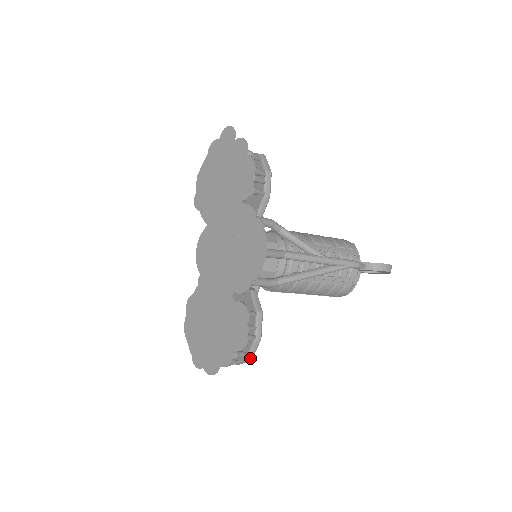
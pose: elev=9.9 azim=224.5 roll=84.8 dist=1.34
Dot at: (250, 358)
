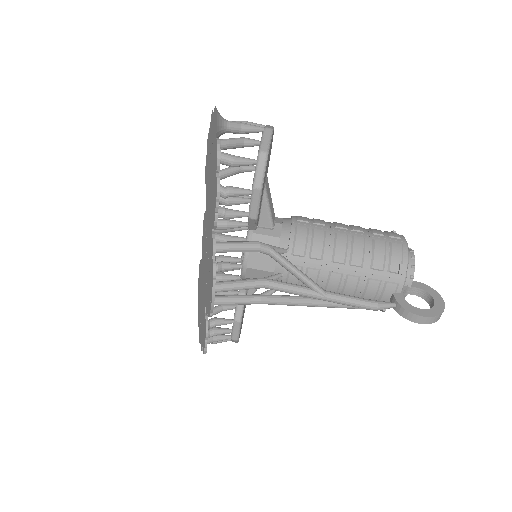
Dot at: (235, 342)
